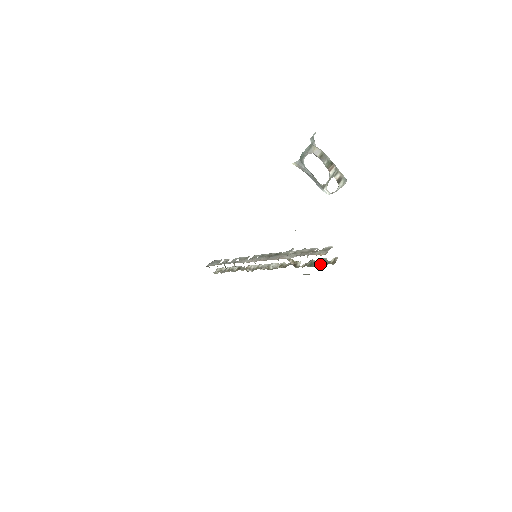
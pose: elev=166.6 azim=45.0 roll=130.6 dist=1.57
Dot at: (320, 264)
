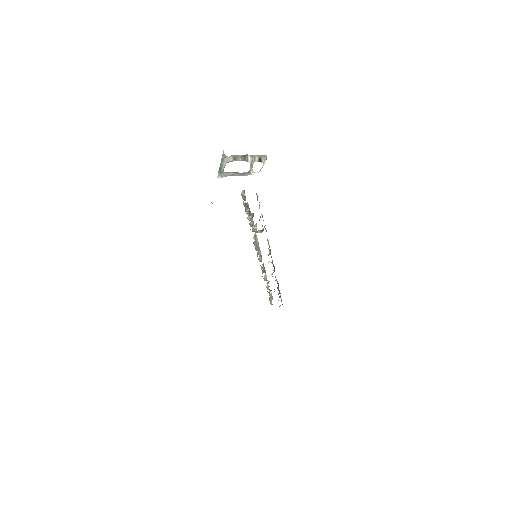
Dot at: occluded
